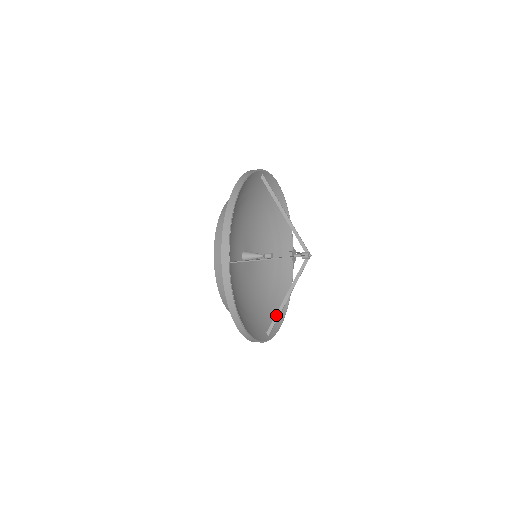
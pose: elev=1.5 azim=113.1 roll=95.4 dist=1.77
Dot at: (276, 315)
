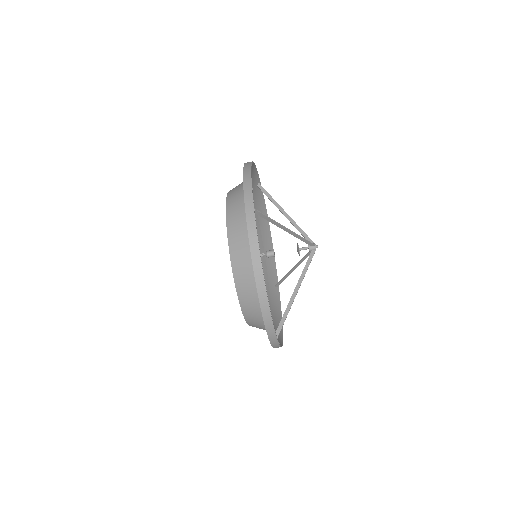
Dot at: (284, 313)
